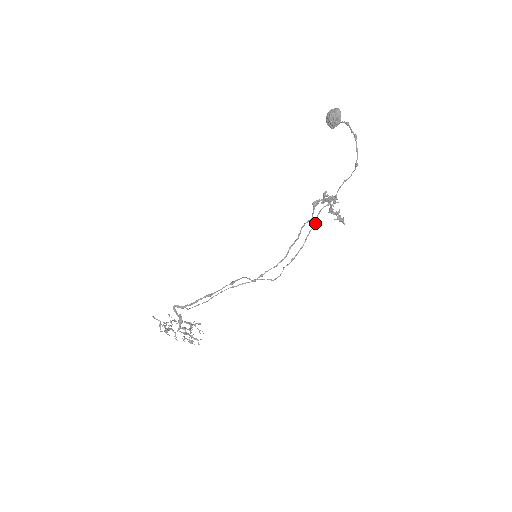
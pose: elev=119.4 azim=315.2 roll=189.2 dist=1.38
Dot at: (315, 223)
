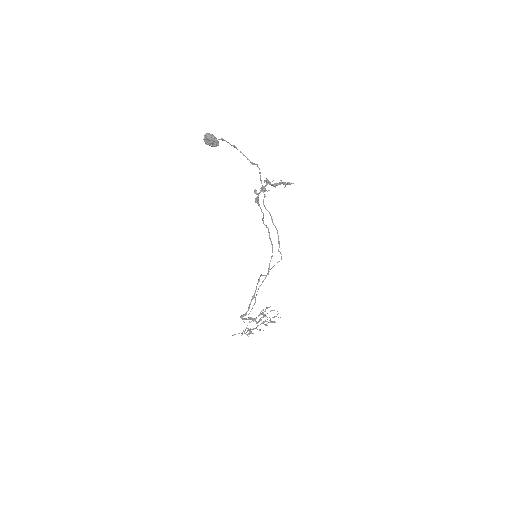
Dot at: (269, 213)
